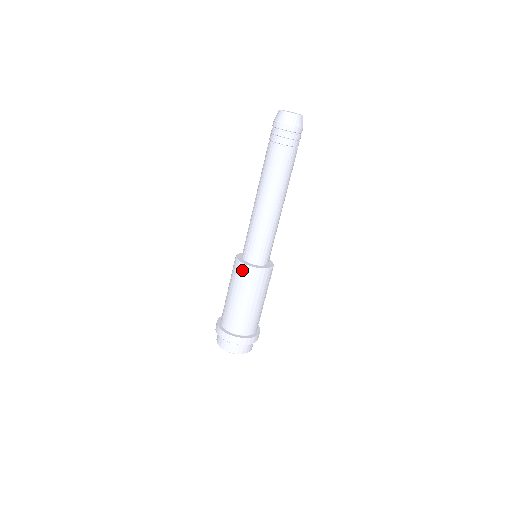
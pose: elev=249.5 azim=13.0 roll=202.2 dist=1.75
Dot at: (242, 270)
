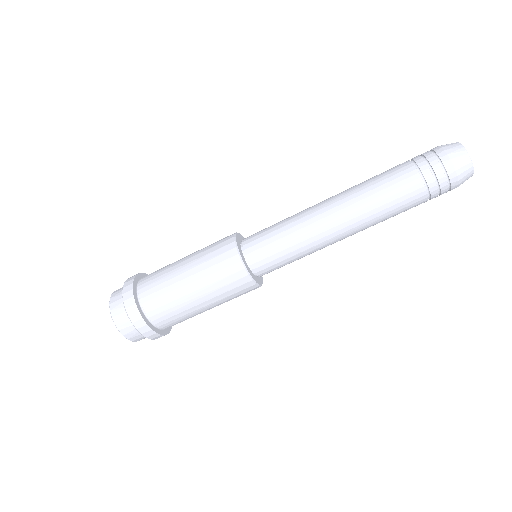
Dot at: (226, 242)
